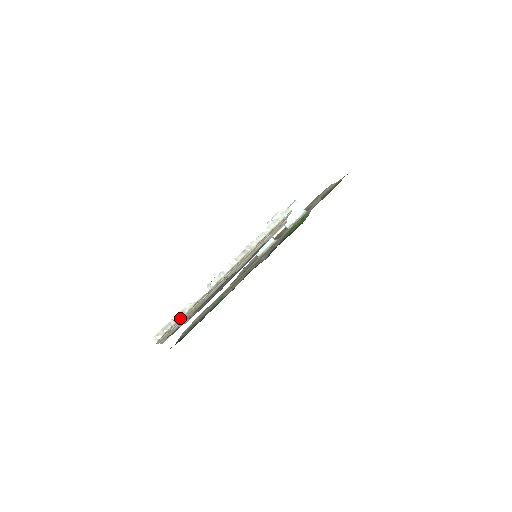
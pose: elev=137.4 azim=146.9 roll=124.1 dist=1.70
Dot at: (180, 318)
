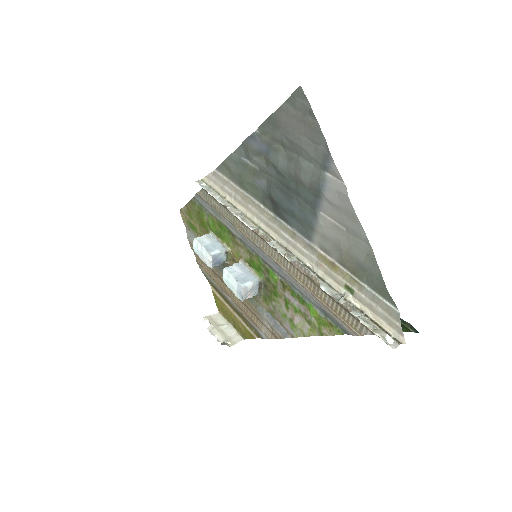
Dot at: (347, 301)
